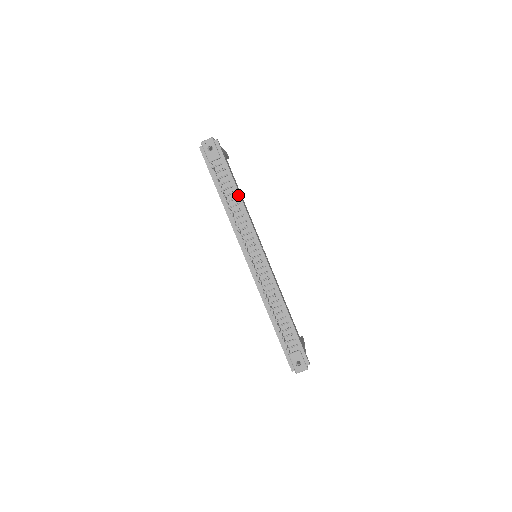
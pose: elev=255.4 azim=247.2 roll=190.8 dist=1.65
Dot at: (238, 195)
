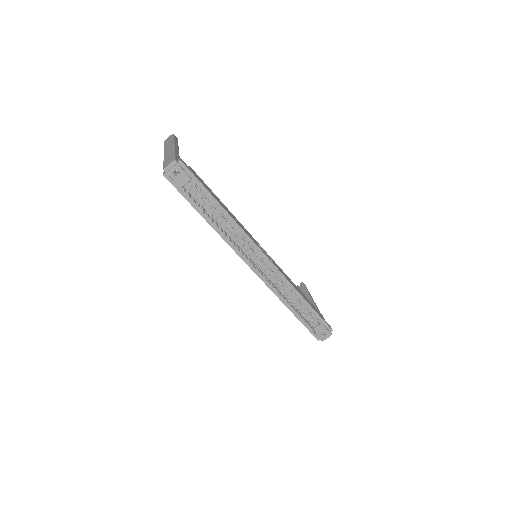
Dot at: (223, 211)
